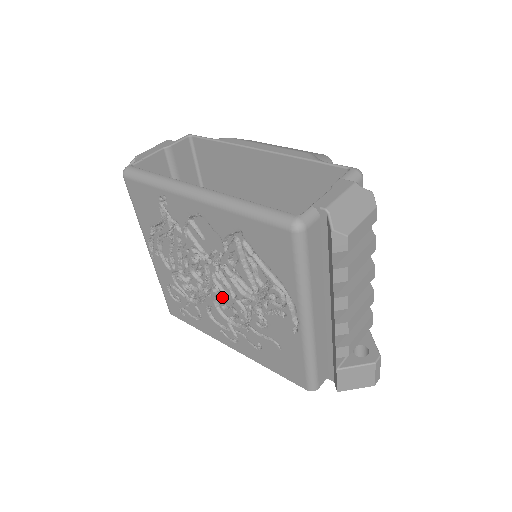
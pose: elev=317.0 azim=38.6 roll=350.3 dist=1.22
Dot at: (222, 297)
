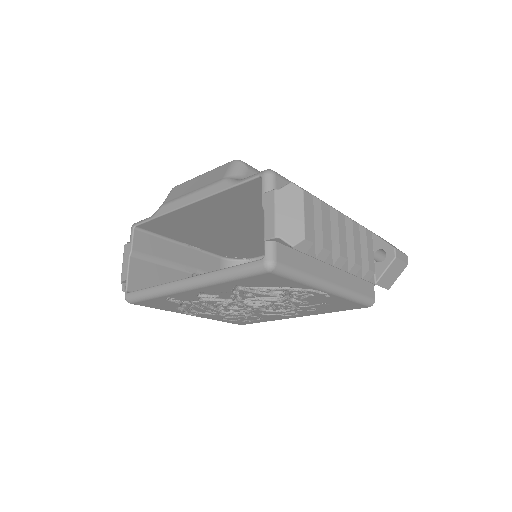
Dot at: (263, 306)
